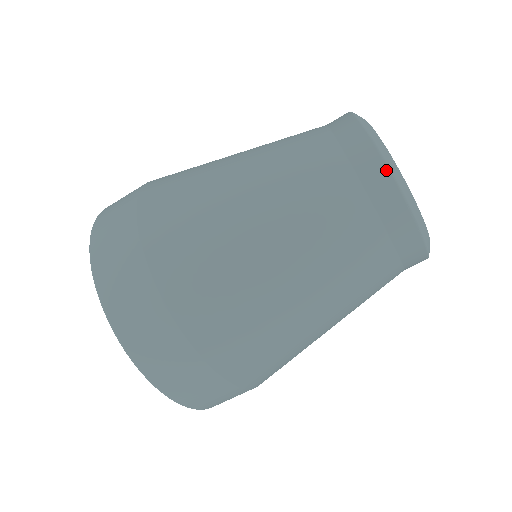
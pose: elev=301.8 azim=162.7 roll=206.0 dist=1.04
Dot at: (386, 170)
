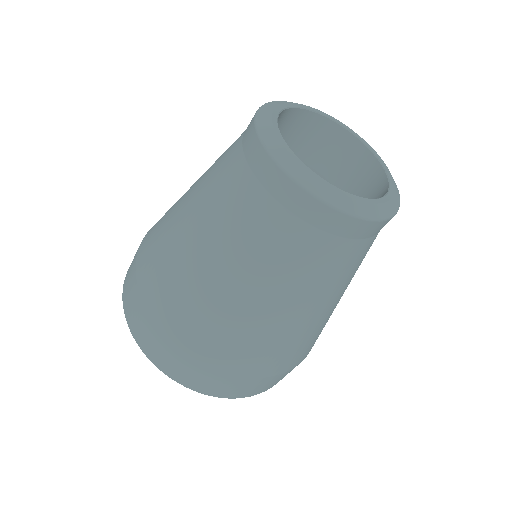
Dot at: (349, 218)
